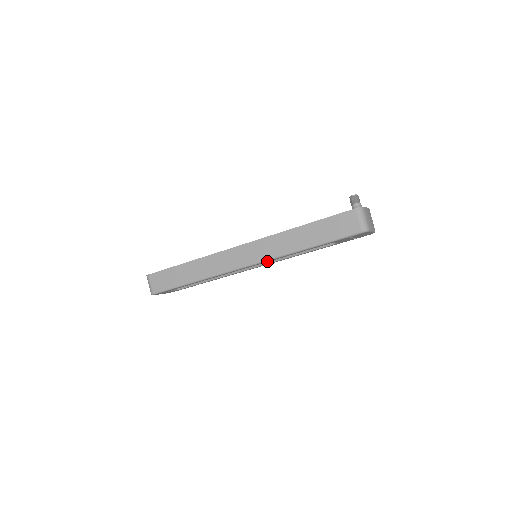
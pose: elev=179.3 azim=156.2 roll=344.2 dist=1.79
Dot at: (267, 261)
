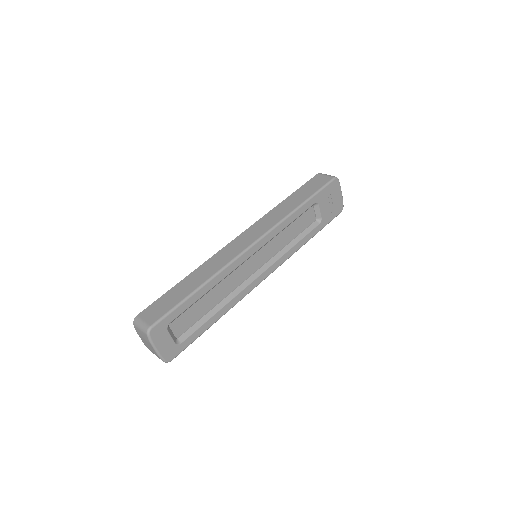
Dot at: (271, 233)
